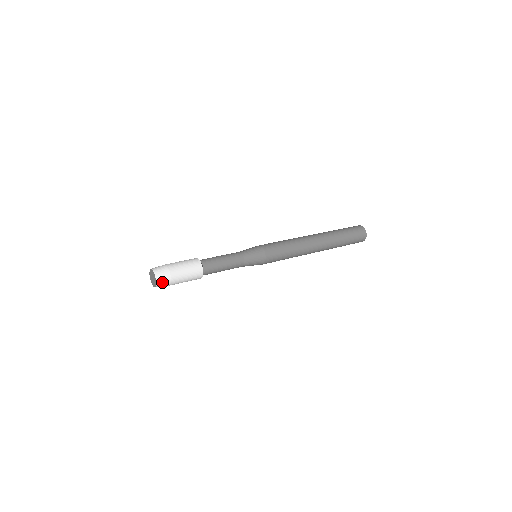
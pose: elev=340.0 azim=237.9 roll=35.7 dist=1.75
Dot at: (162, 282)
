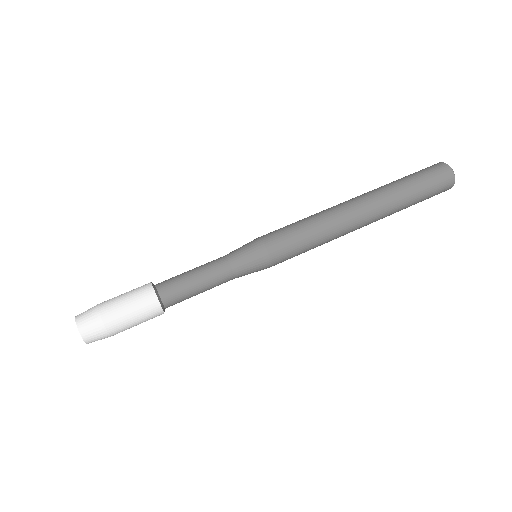
Dot at: (91, 333)
